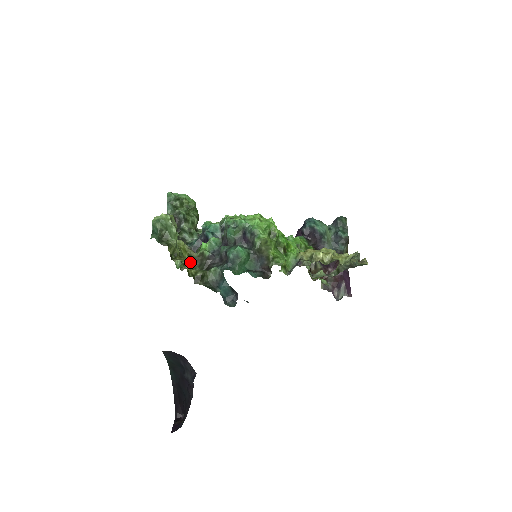
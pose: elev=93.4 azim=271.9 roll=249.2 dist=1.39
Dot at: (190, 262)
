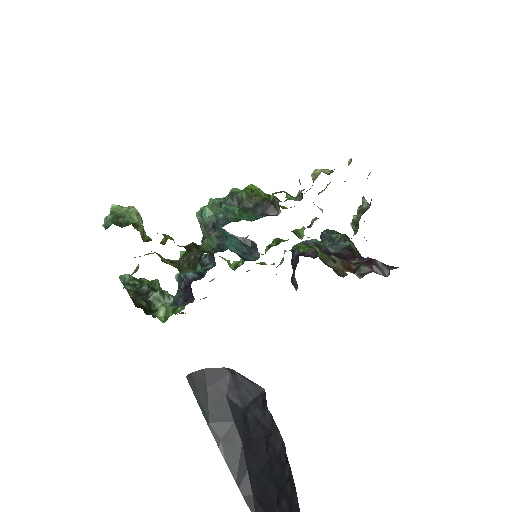
Dot at: (174, 266)
